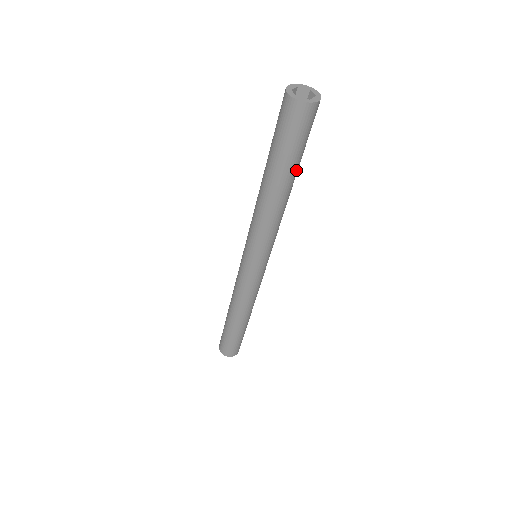
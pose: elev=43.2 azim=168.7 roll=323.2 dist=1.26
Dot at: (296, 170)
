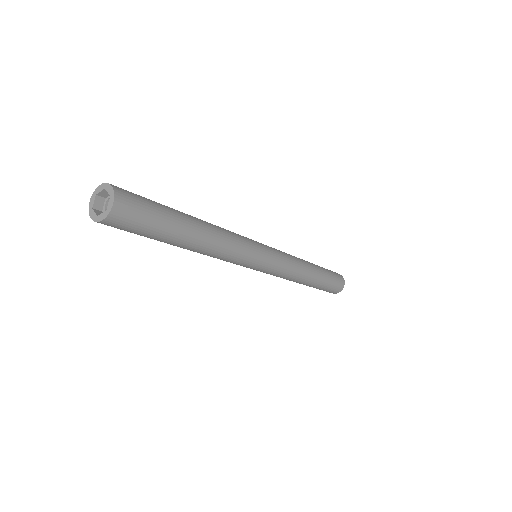
Dot at: (181, 228)
